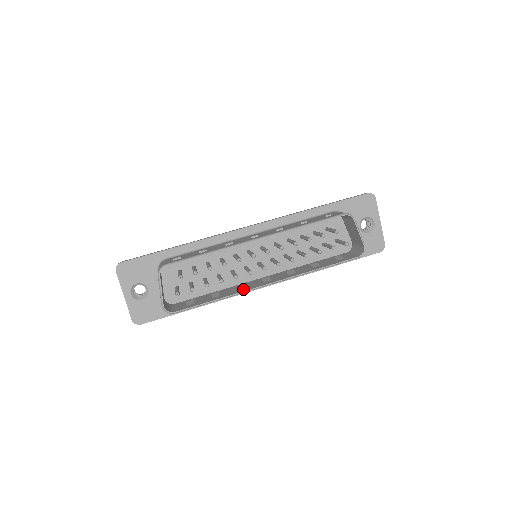
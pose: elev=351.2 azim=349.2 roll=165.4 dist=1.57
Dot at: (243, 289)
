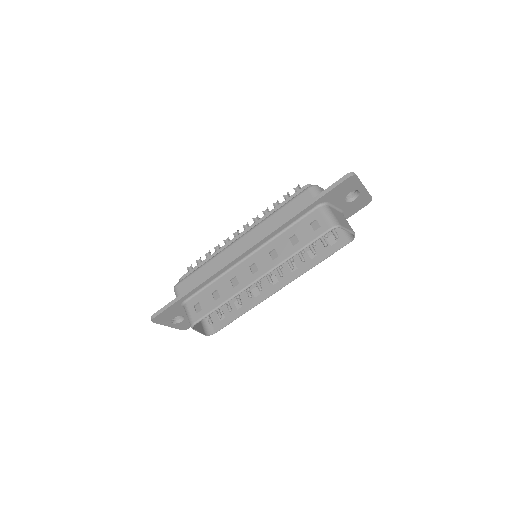
Dot at: (259, 297)
